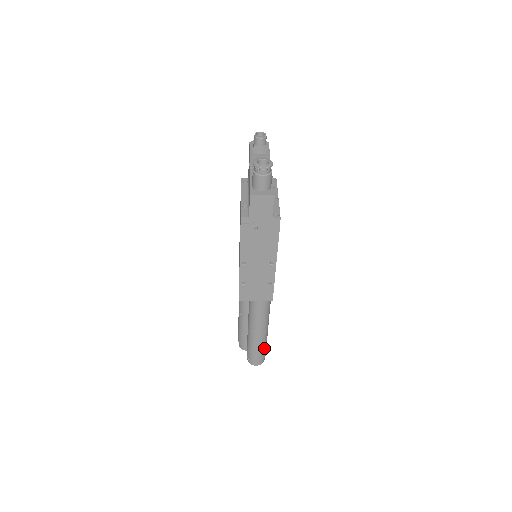
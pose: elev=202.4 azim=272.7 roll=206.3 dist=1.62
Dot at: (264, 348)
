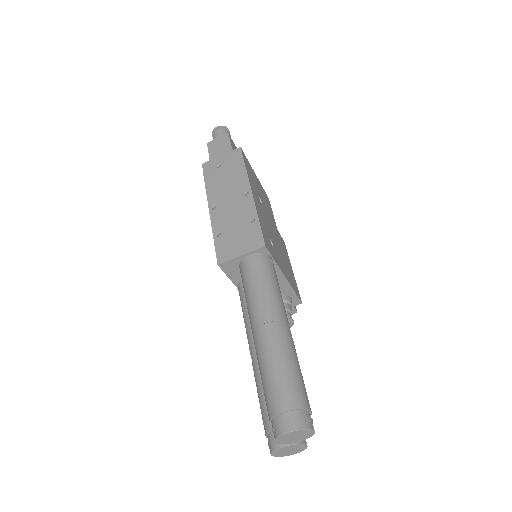
Dot at: (292, 373)
